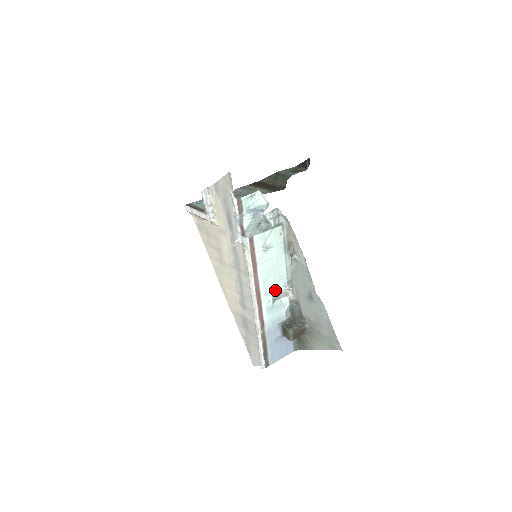
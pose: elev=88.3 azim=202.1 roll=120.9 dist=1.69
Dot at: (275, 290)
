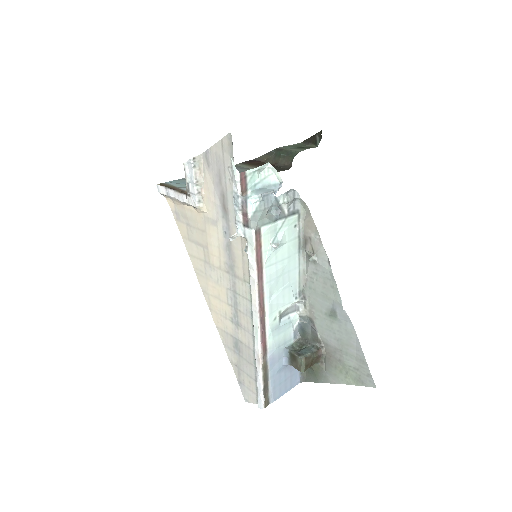
Dot at: (283, 303)
